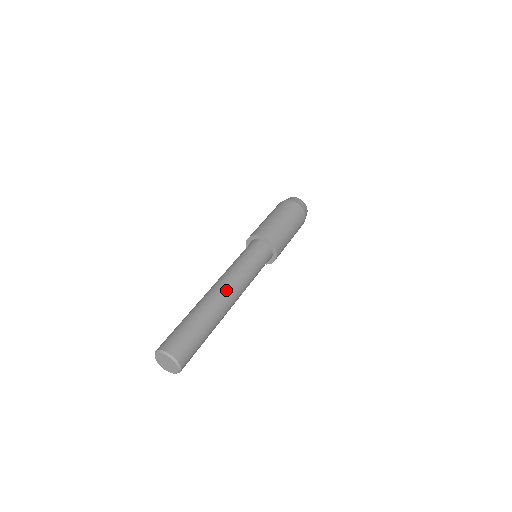
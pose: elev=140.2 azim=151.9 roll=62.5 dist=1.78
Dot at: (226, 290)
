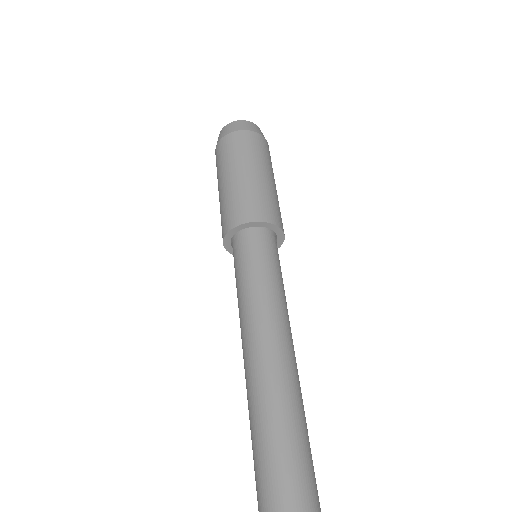
Dot at: (266, 362)
